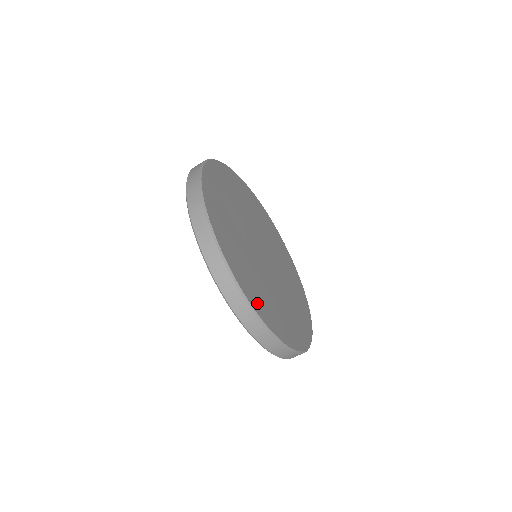
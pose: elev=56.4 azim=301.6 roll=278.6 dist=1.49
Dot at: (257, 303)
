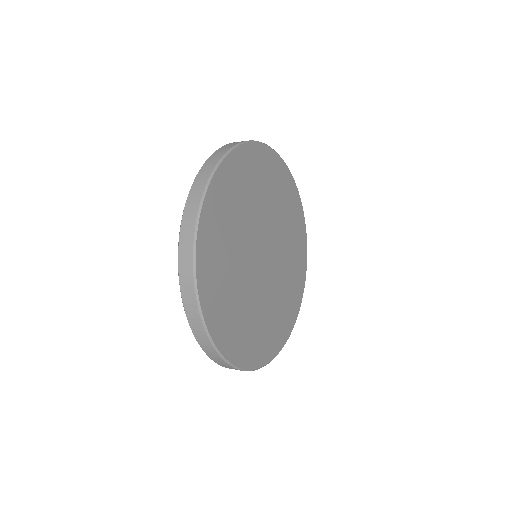
Dot at: (217, 321)
